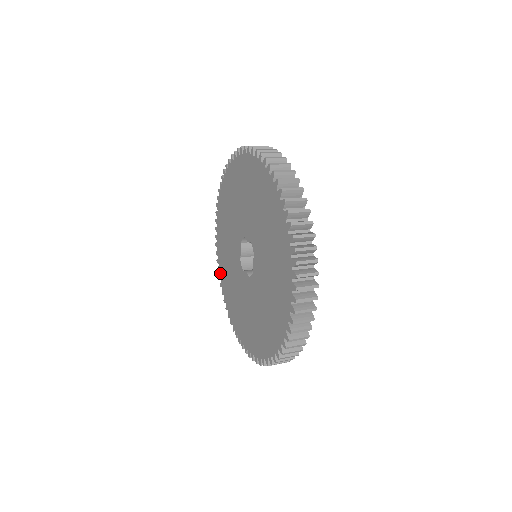
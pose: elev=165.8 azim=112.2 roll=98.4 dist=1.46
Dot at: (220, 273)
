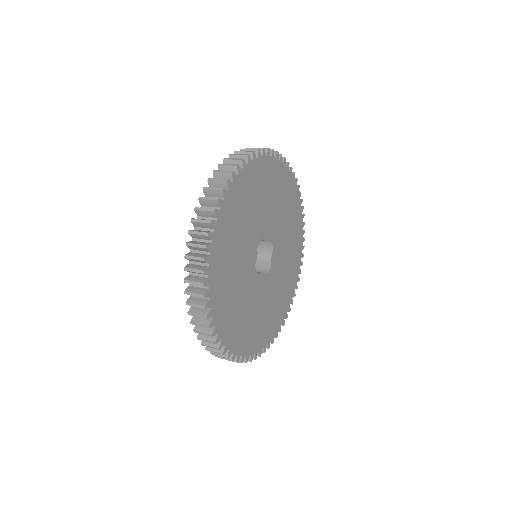
Dot at: occluded
